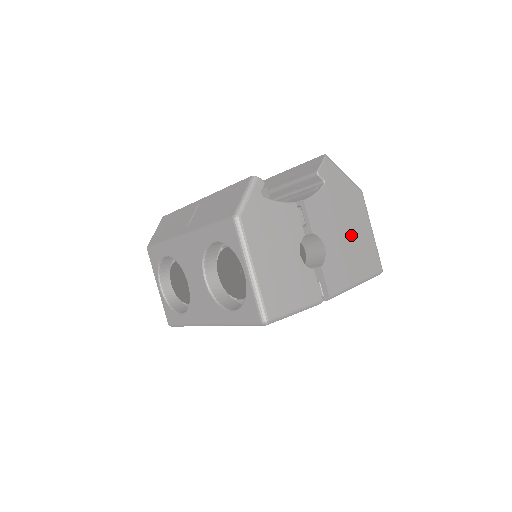
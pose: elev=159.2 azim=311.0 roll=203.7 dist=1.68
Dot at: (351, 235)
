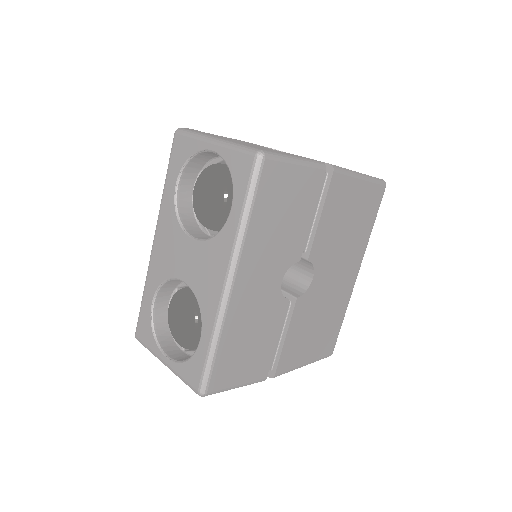
Dot at: occluded
